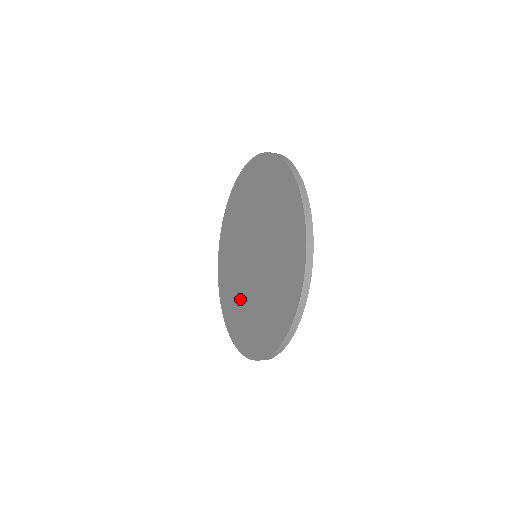
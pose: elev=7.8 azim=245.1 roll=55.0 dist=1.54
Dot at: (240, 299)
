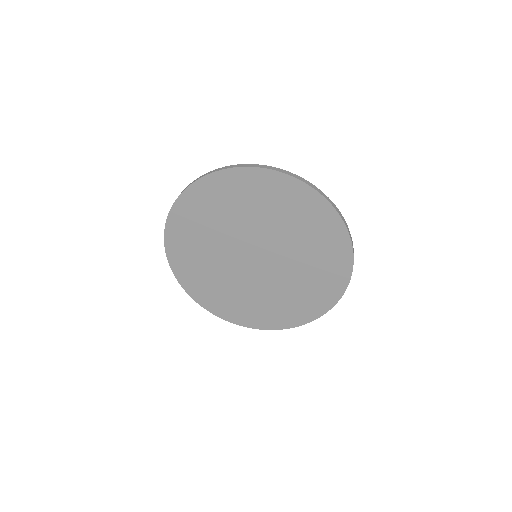
Dot at: (225, 283)
